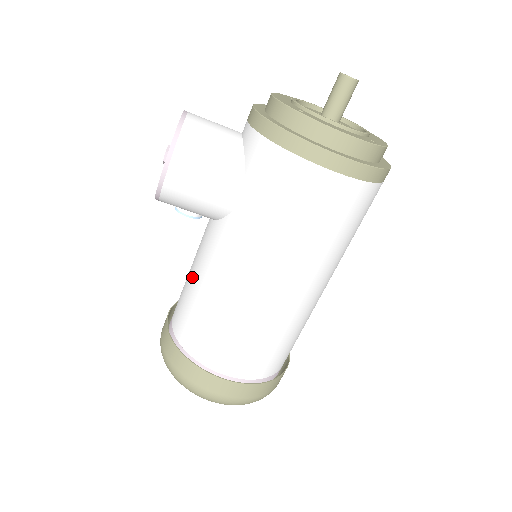
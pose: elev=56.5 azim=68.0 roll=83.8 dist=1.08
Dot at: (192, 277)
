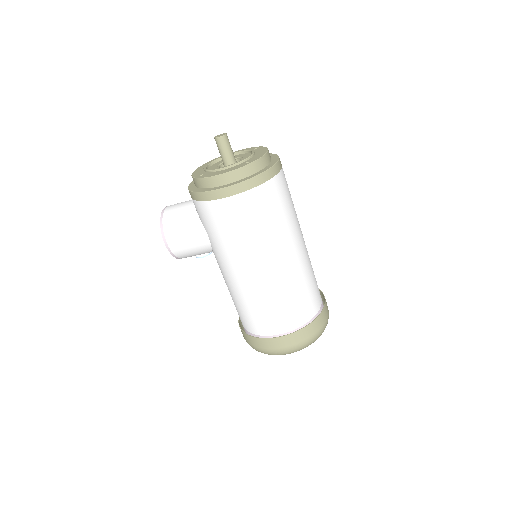
Dot at: occluded
